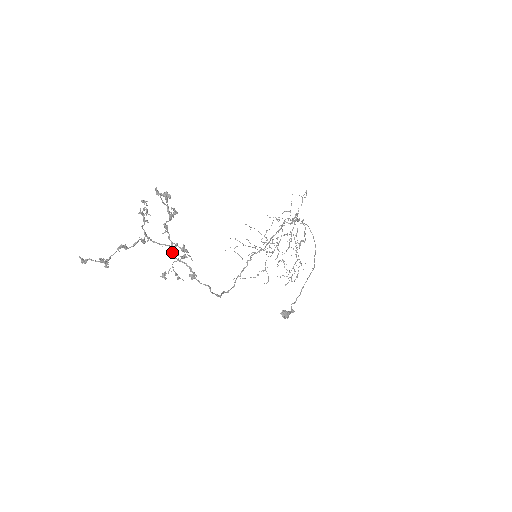
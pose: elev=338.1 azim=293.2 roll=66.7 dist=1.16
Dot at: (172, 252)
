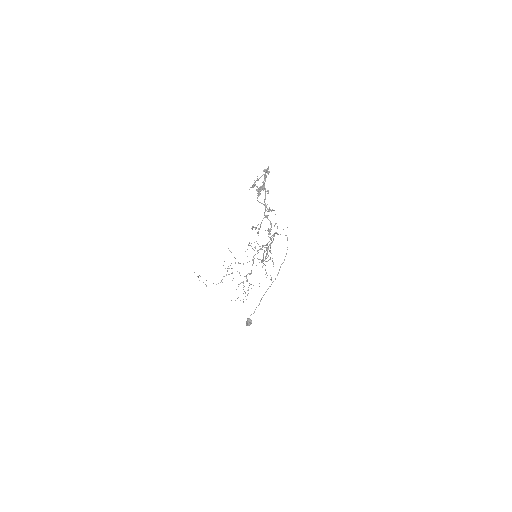
Dot at: occluded
